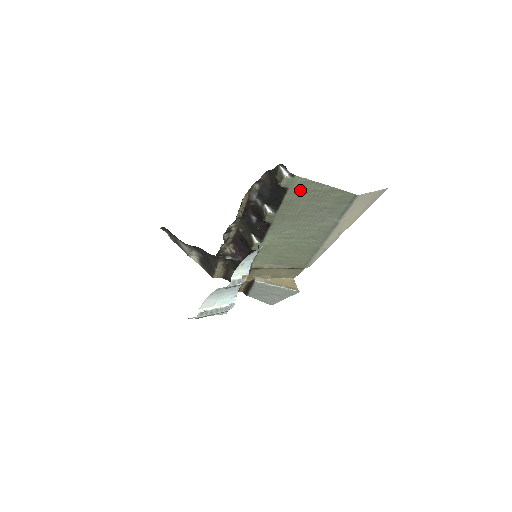
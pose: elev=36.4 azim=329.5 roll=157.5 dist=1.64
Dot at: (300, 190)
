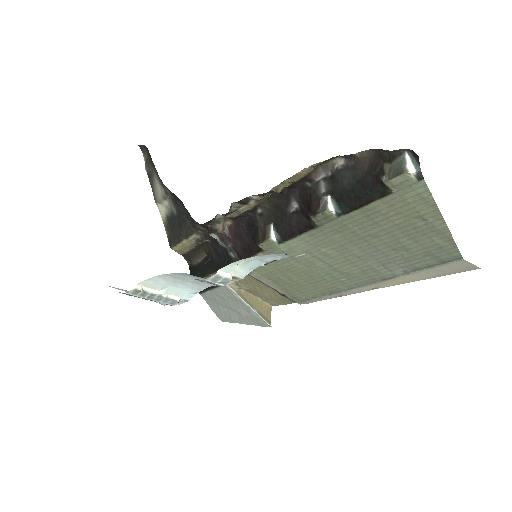
Dot at: (404, 205)
